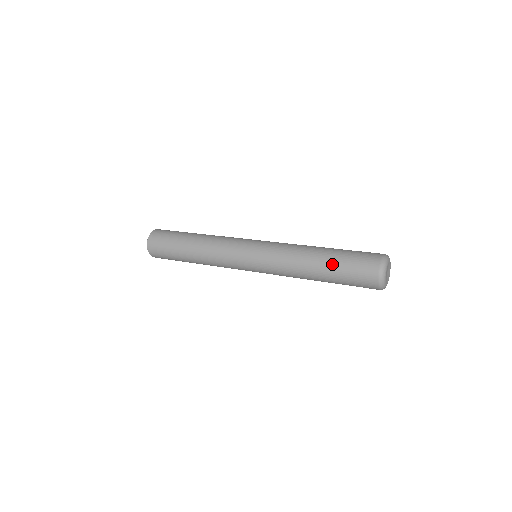
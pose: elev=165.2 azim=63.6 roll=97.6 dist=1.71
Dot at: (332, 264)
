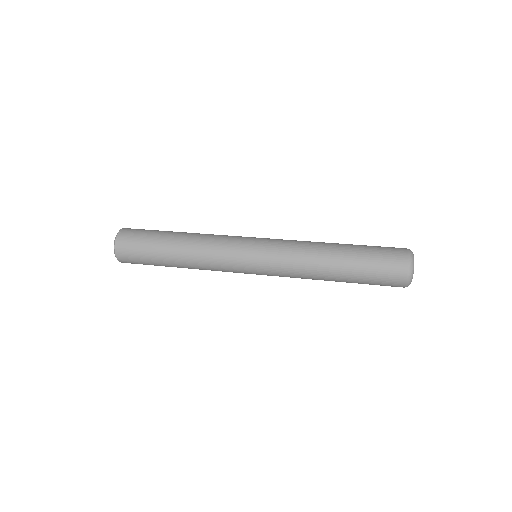
Dot at: (353, 276)
